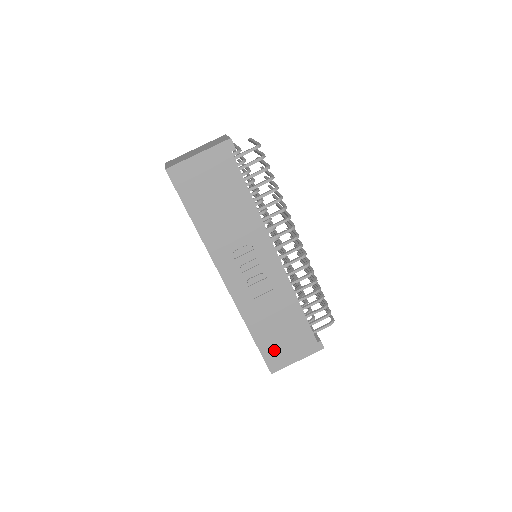
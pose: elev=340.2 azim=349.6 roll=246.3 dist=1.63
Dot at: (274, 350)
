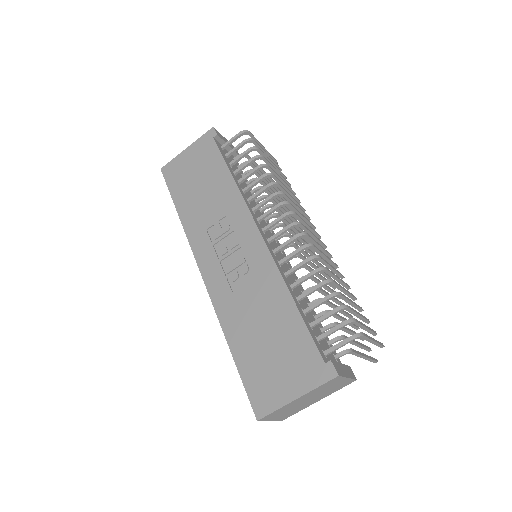
Dot at: (260, 375)
